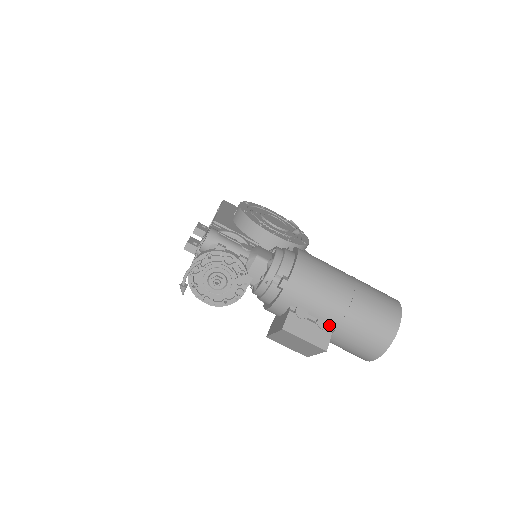
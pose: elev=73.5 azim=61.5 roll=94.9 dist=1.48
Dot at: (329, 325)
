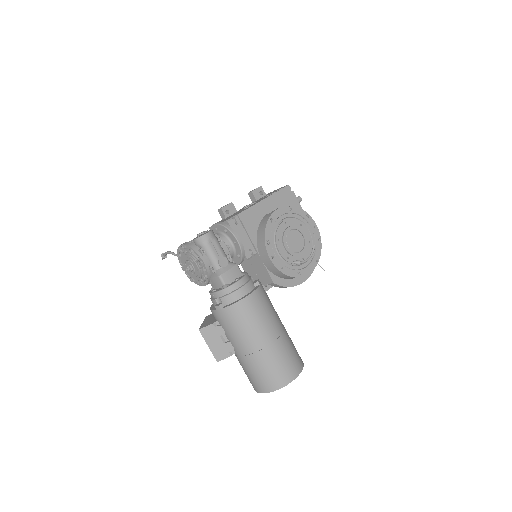
Dot at: (232, 351)
